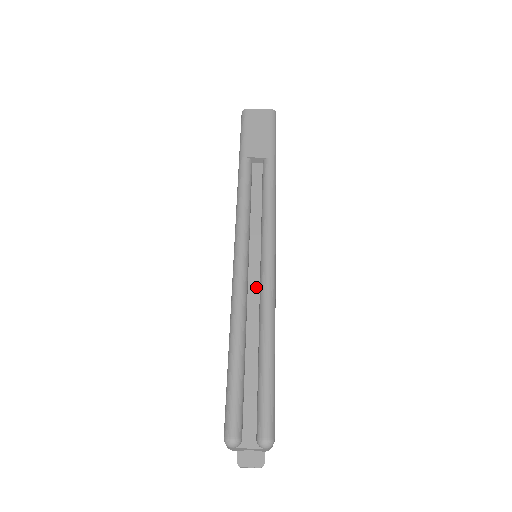
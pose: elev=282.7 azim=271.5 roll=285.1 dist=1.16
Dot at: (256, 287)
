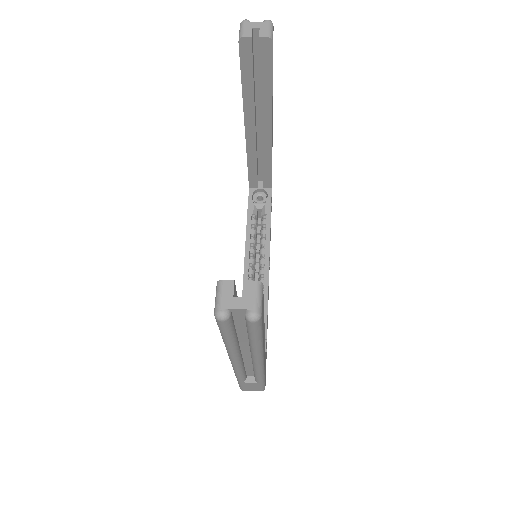
Dot at: occluded
